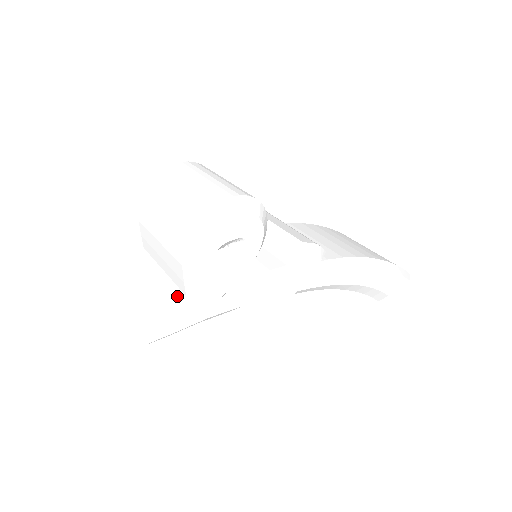
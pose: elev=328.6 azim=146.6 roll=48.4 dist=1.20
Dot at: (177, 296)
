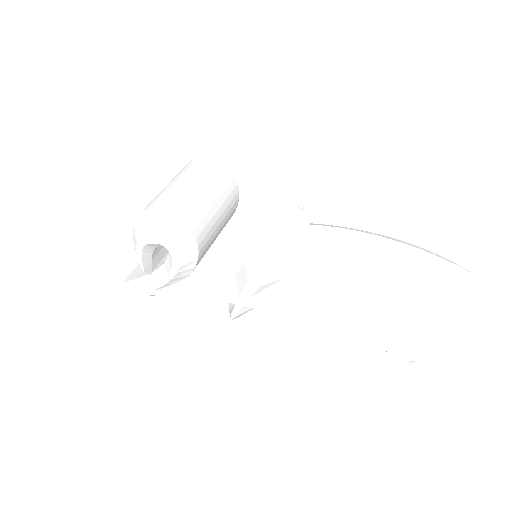
Dot at: occluded
